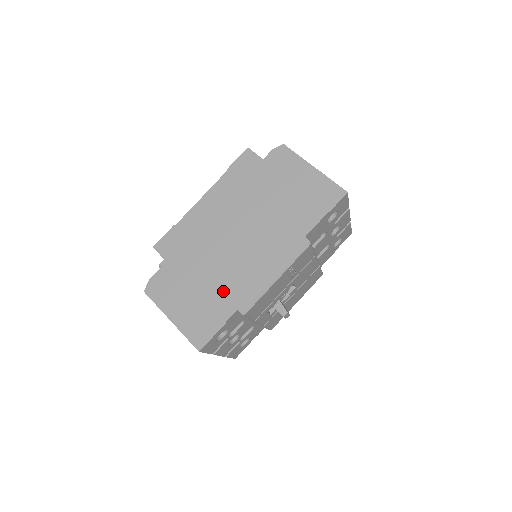
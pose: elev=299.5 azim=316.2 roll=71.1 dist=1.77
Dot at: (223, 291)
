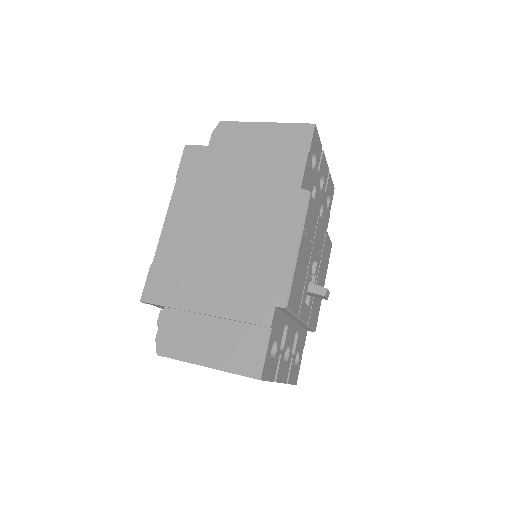
Dot at: (247, 297)
